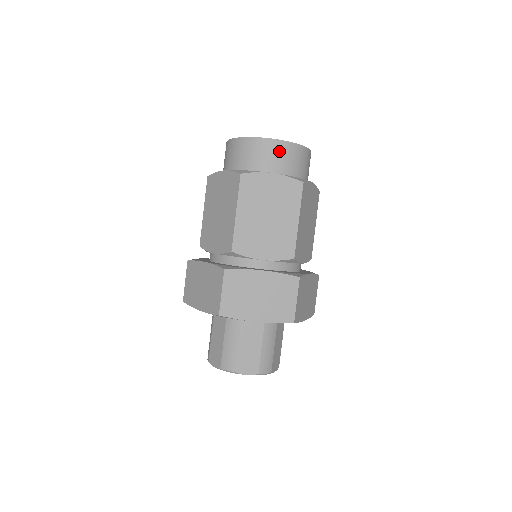
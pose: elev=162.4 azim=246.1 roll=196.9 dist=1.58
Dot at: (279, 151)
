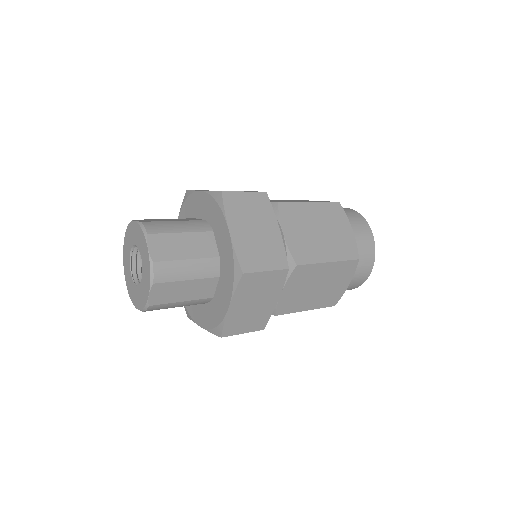
Dot at: occluded
